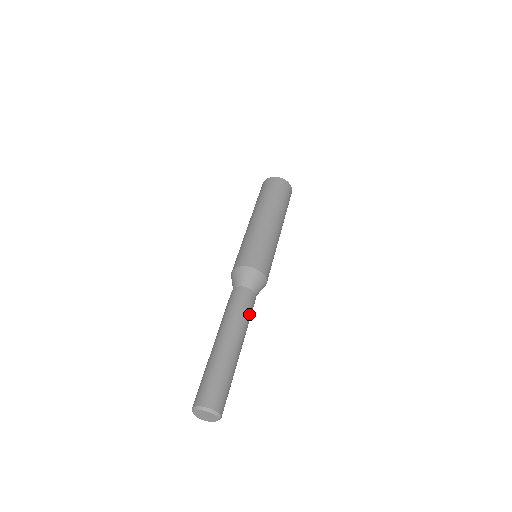
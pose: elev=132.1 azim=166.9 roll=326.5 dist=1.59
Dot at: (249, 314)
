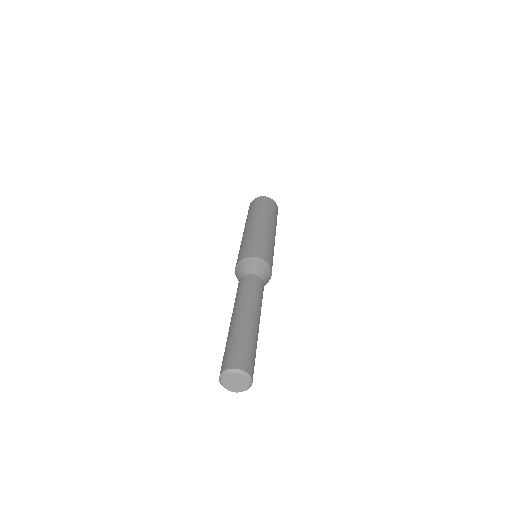
Dot at: occluded
